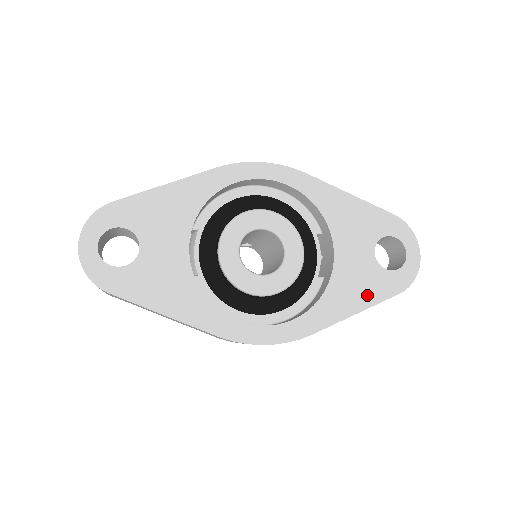
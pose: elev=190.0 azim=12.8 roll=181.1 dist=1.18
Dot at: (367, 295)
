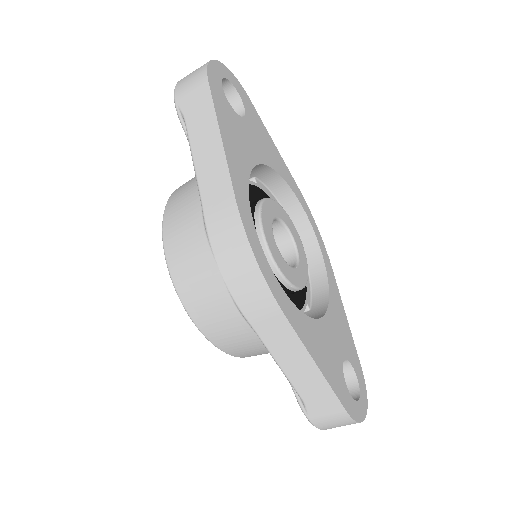
Dot at: (328, 369)
